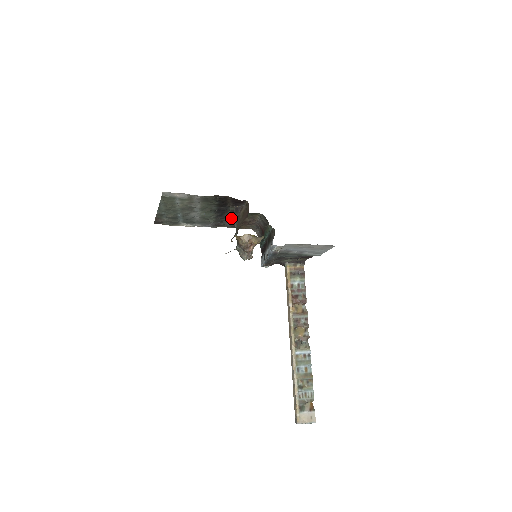
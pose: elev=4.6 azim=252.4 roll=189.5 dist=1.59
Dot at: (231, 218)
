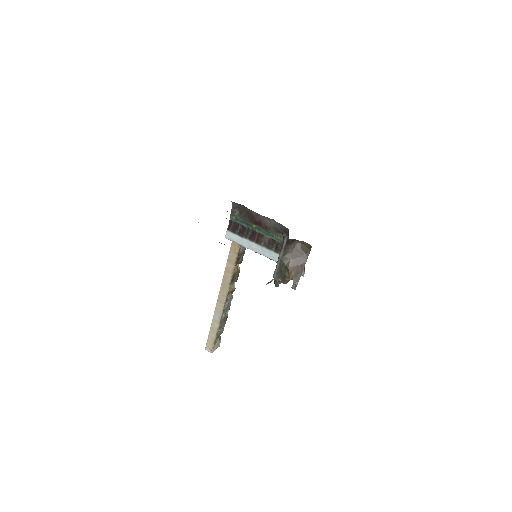
Dot at: occluded
